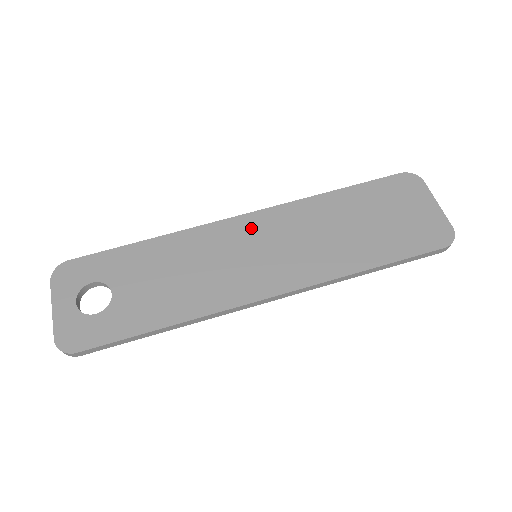
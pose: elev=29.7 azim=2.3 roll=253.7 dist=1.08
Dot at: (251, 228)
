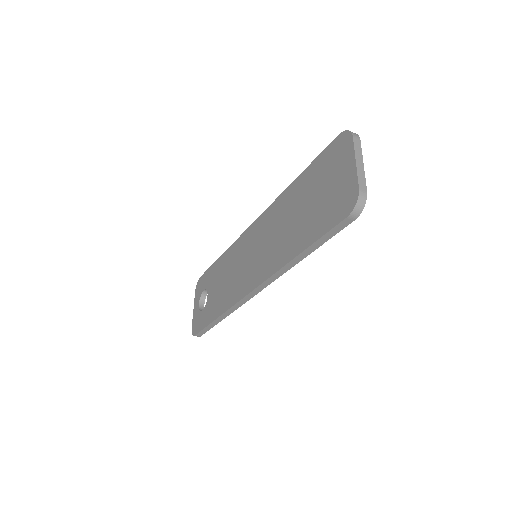
Dot at: (255, 233)
